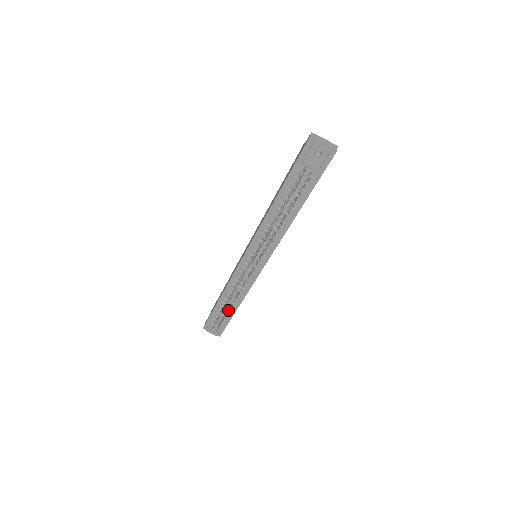
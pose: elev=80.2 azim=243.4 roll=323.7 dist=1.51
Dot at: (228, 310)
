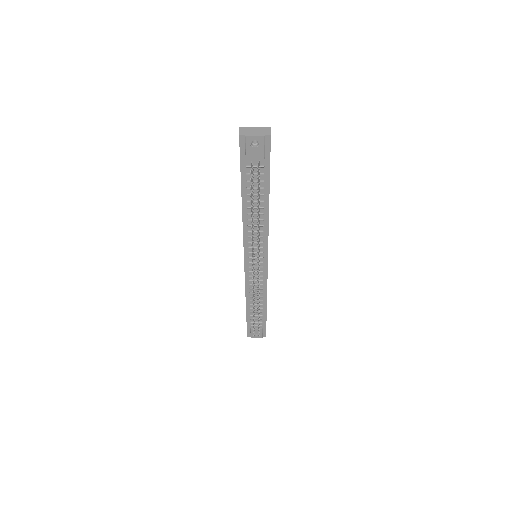
Dot at: (258, 314)
